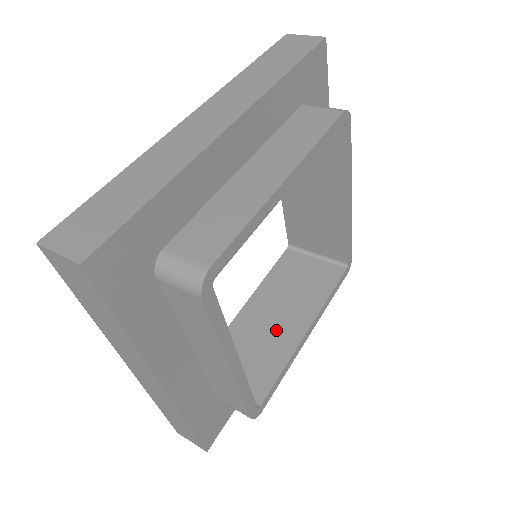
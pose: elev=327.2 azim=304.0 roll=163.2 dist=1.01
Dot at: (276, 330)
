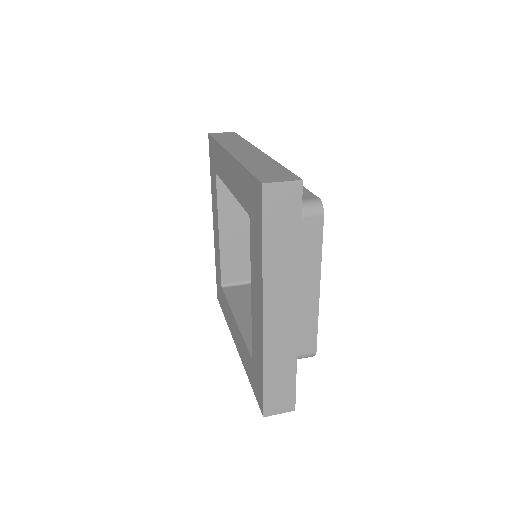
Dot at: occluded
